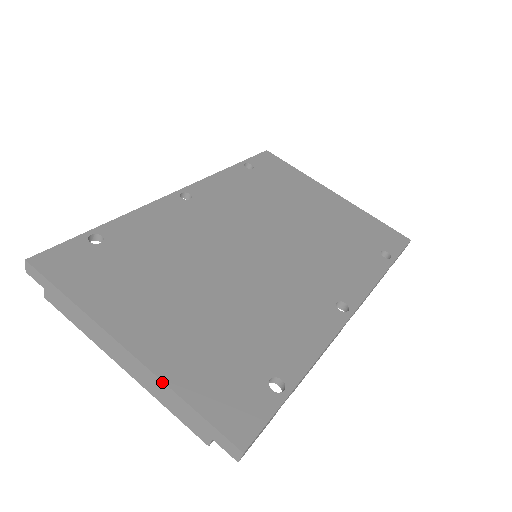
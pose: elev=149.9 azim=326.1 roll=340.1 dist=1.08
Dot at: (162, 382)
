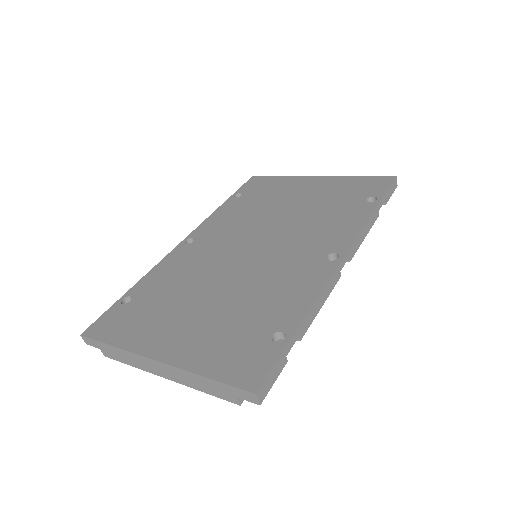
Dot at: (186, 371)
